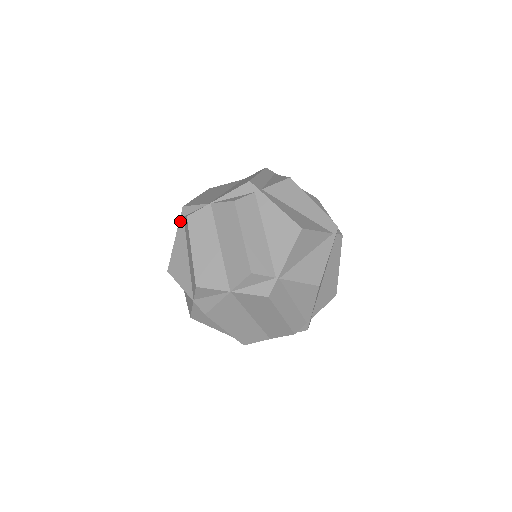
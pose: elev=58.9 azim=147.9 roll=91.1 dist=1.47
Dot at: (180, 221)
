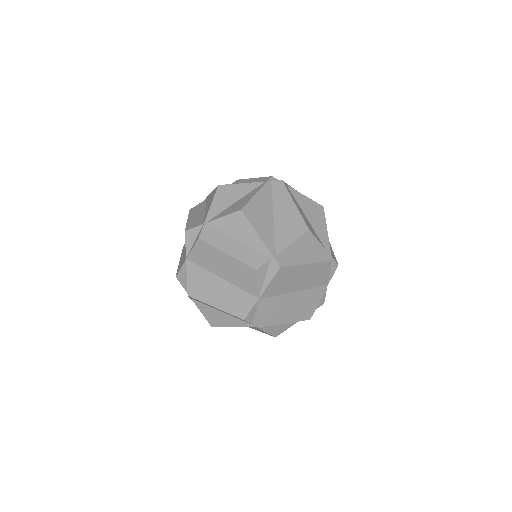
Dot at: occluded
